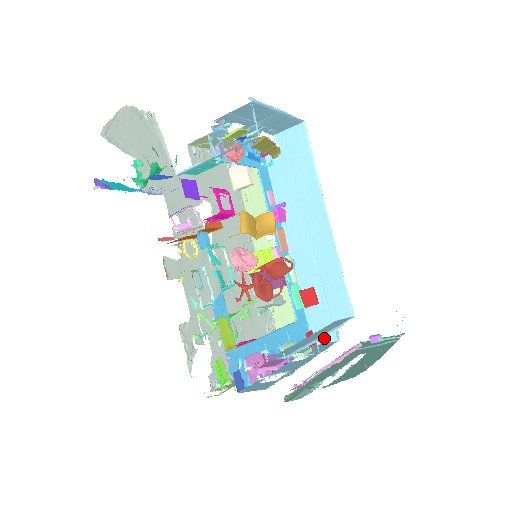
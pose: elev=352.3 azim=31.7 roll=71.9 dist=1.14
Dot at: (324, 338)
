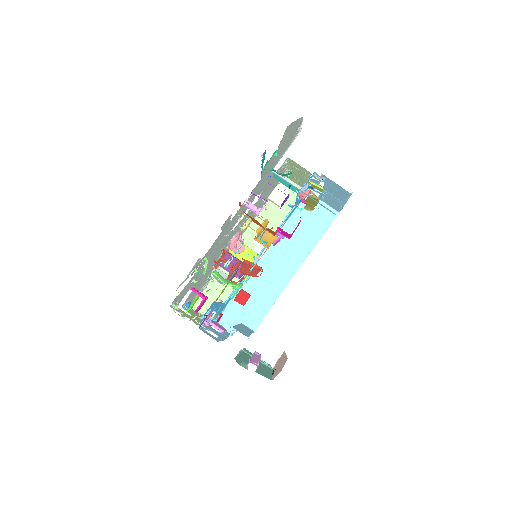
Dot at: (225, 325)
